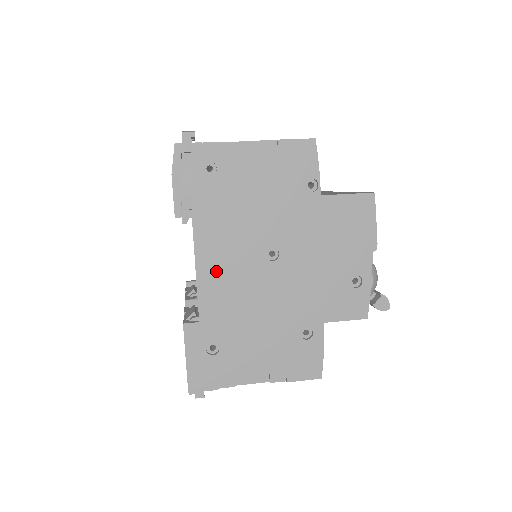
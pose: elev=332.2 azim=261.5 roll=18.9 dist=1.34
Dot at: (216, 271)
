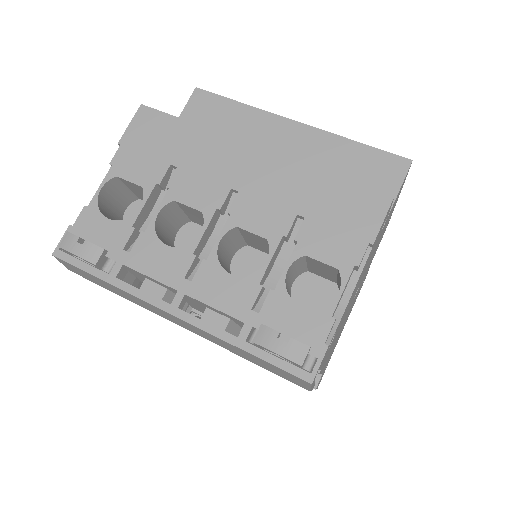
Dot at: occluded
